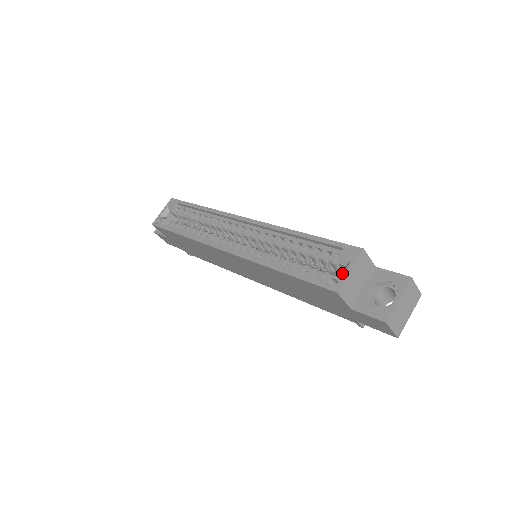
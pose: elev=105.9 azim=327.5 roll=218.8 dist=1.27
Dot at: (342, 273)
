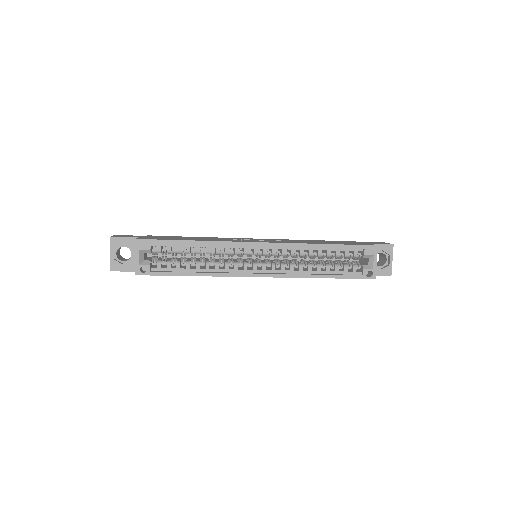
Dot at: (371, 265)
